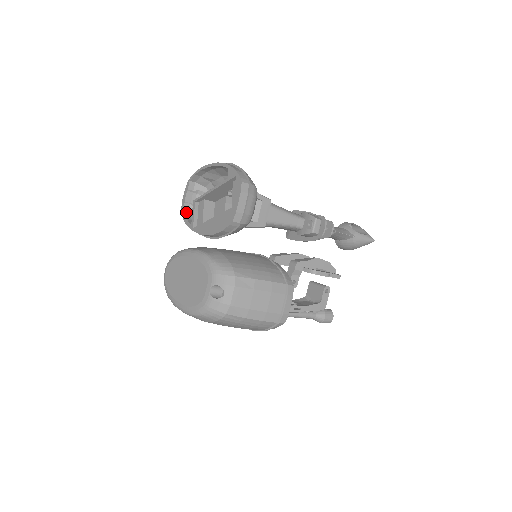
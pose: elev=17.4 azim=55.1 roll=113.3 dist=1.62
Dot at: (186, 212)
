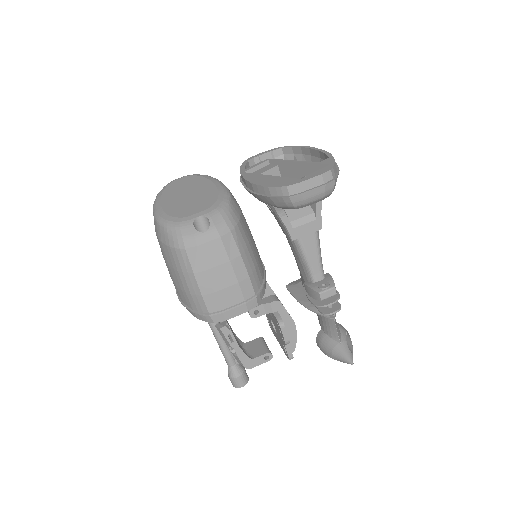
Dot at: (250, 163)
